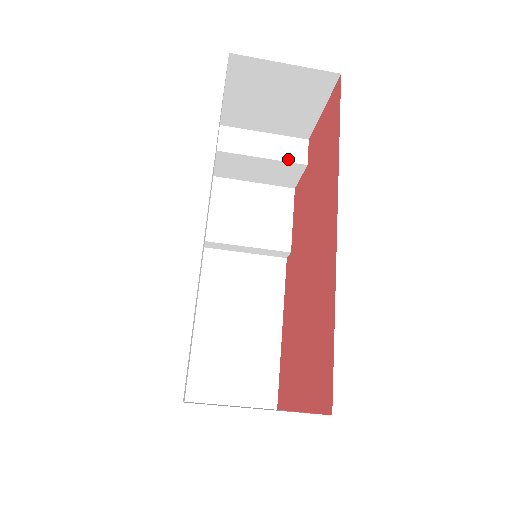
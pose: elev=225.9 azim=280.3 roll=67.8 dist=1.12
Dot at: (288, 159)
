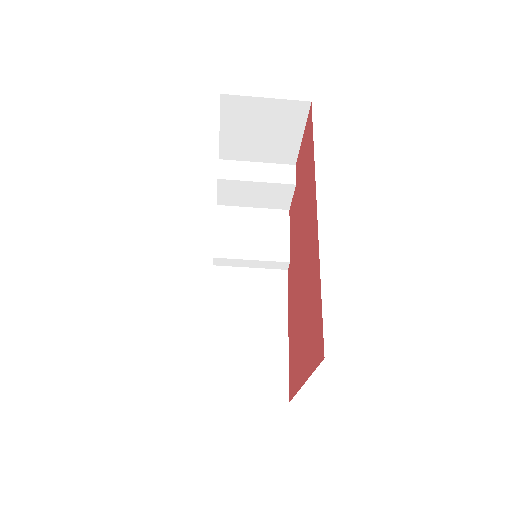
Dot at: (279, 181)
